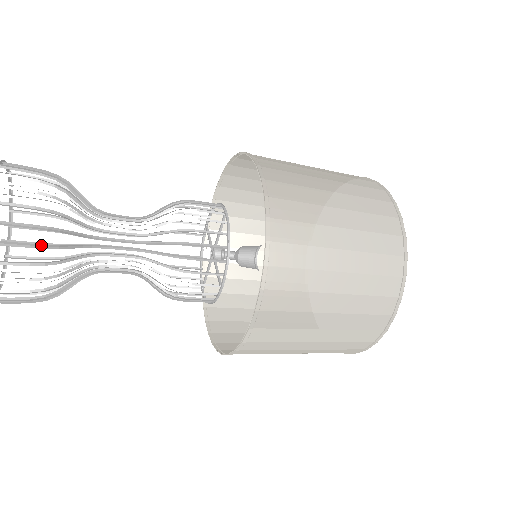
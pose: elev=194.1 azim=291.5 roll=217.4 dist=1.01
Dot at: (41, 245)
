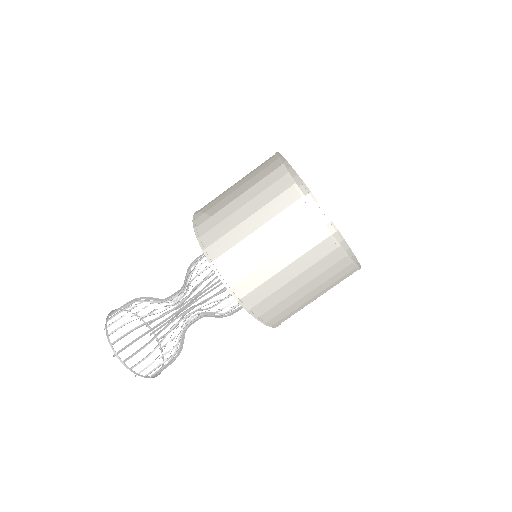
Dot at: occluded
